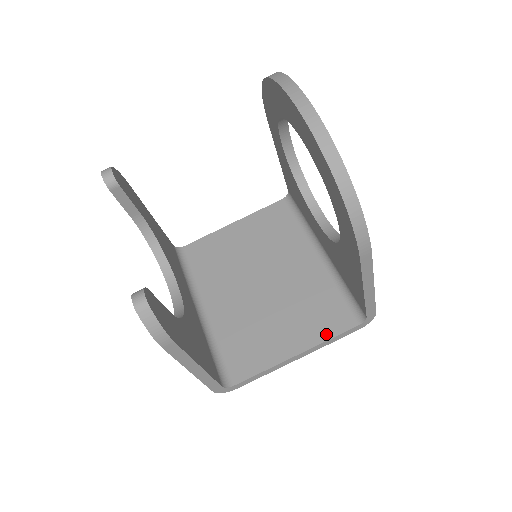
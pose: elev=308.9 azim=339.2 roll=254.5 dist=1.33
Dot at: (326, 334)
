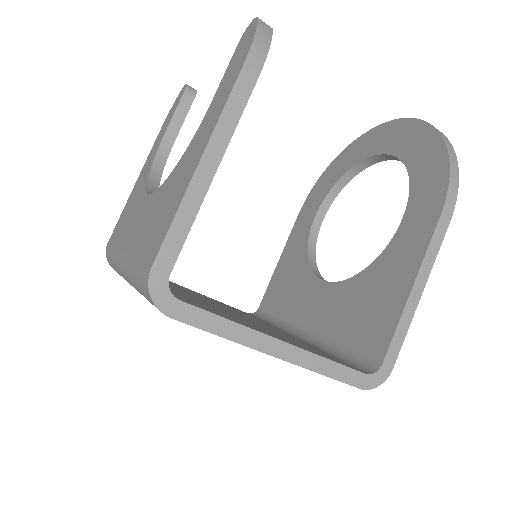
Dot at: (323, 356)
